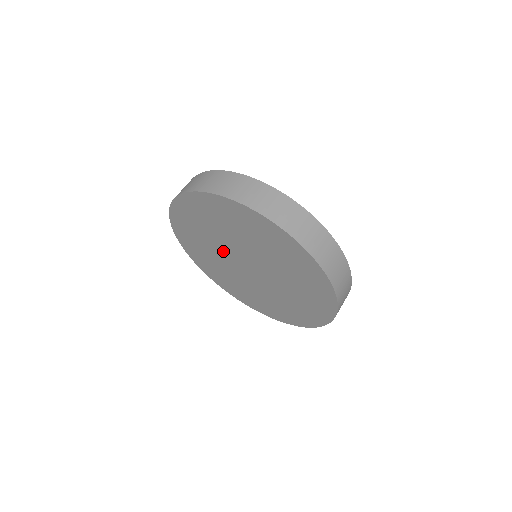
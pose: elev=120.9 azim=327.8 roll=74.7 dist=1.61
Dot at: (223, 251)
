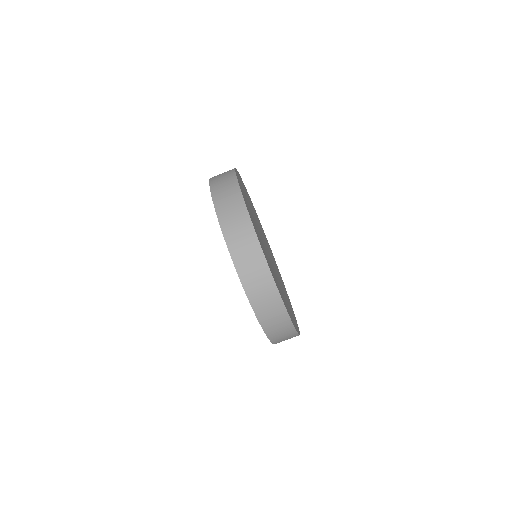
Dot at: occluded
